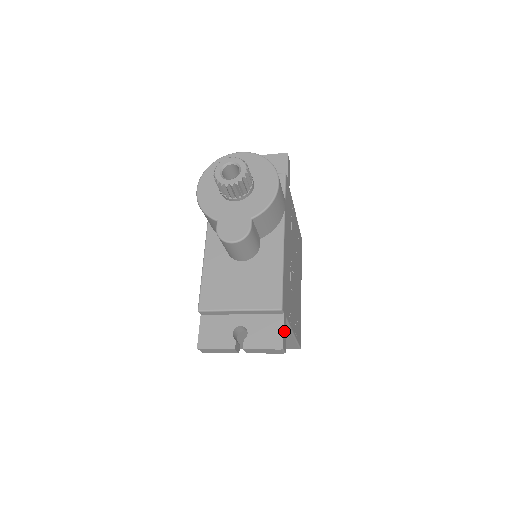
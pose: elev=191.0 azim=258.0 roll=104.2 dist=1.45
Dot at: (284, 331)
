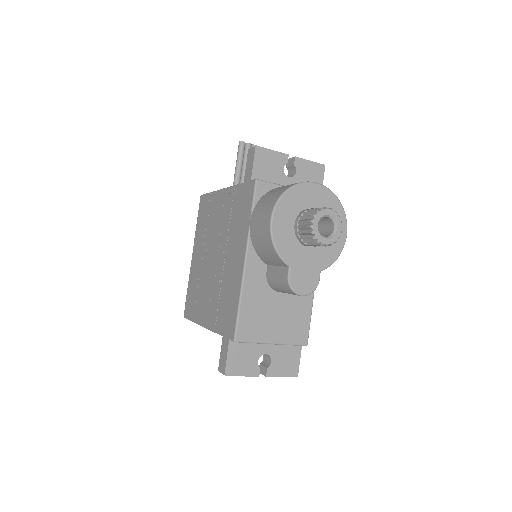
Dot at: (297, 358)
